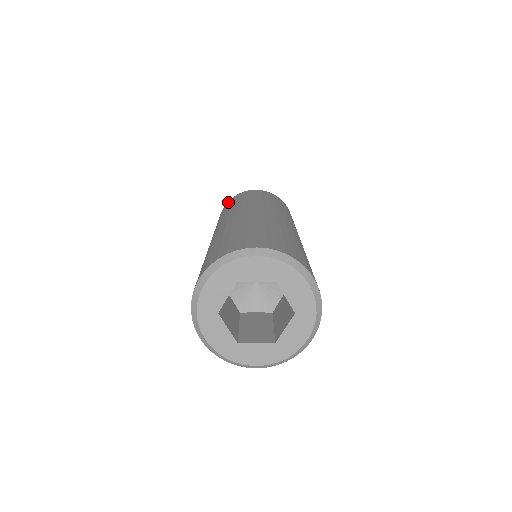
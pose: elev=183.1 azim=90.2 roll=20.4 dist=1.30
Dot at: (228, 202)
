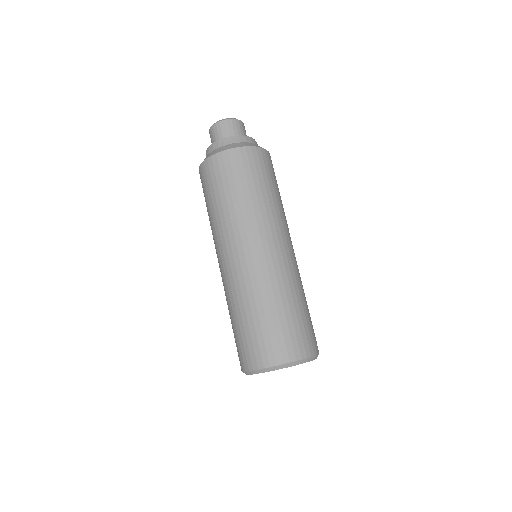
Dot at: (218, 163)
